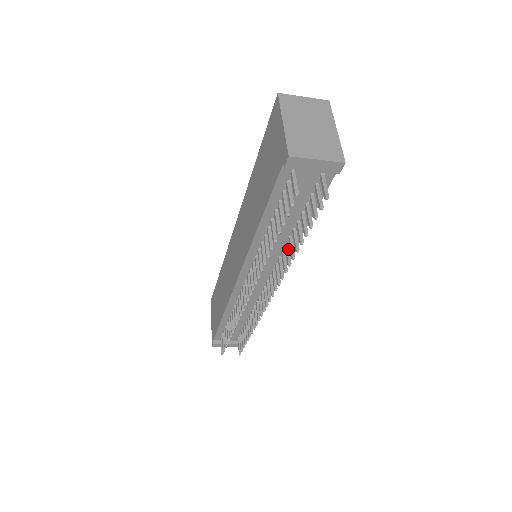
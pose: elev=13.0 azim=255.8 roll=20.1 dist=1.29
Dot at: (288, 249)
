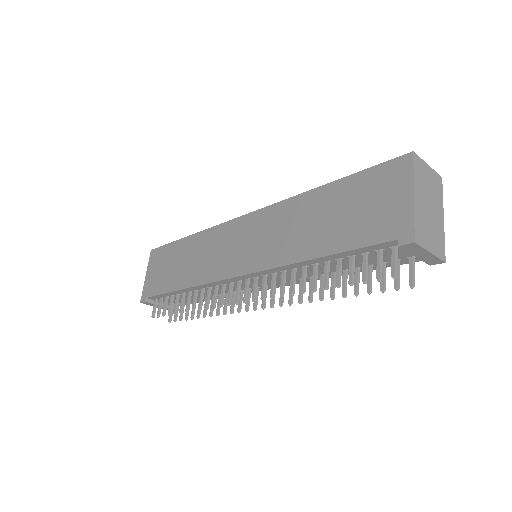
Dot at: occluded
